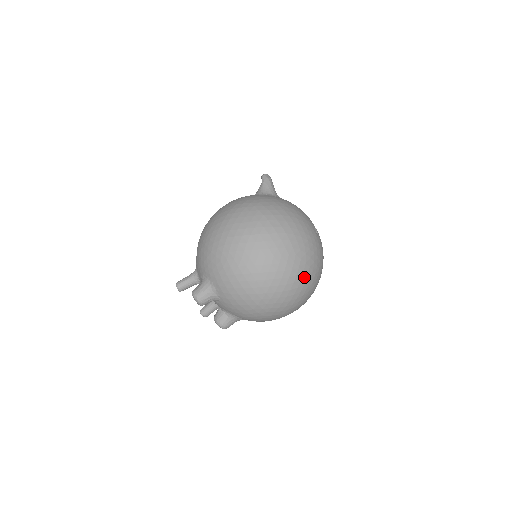
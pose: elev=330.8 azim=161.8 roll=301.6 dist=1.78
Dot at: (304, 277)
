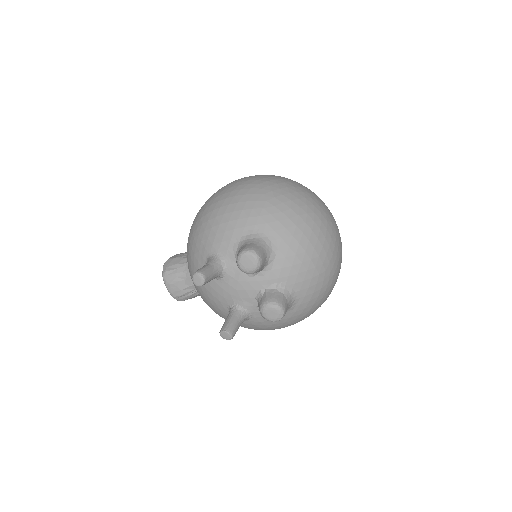
Dot at: occluded
